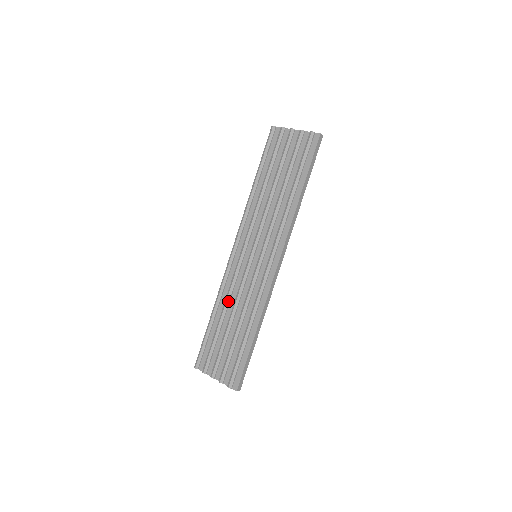
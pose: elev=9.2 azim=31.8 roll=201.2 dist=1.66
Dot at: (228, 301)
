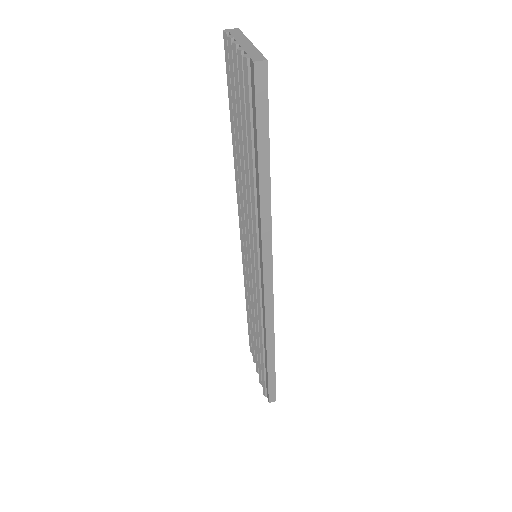
Dot at: (249, 299)
